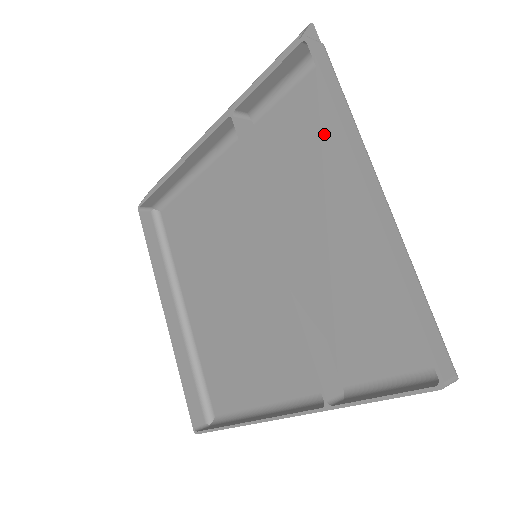
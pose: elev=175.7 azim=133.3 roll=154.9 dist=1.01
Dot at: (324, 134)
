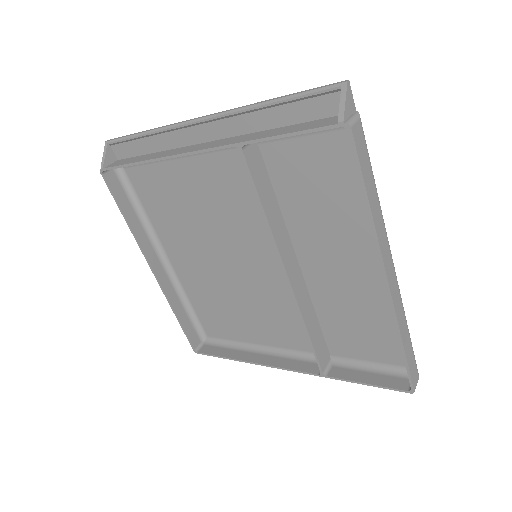
Dot at: (344, 194)
